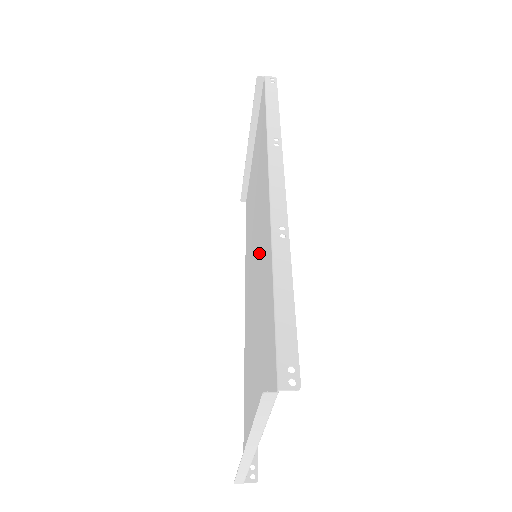
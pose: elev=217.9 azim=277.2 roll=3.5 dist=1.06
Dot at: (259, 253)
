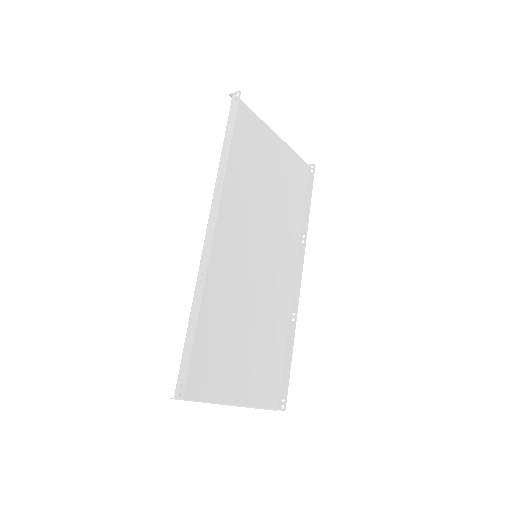
Dot at: (236, 267)
